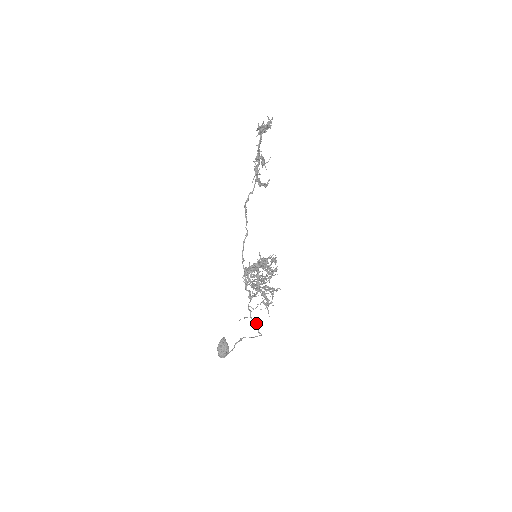
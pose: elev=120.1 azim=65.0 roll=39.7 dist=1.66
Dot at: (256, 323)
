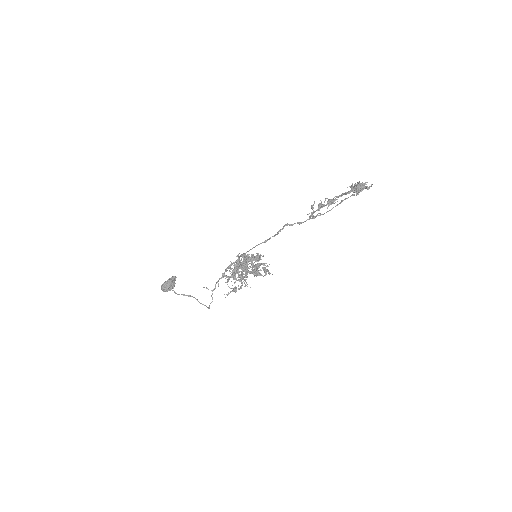
Dot at: occluded
